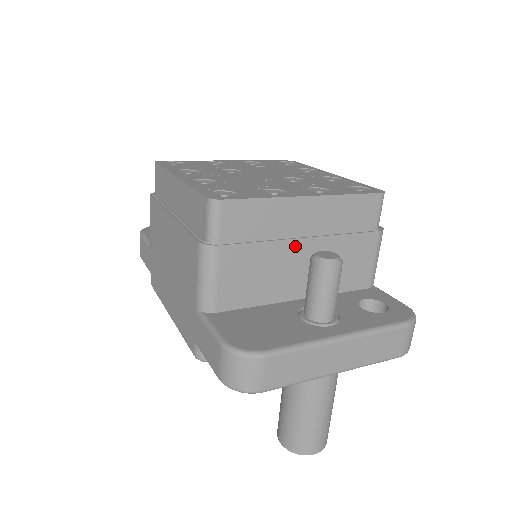
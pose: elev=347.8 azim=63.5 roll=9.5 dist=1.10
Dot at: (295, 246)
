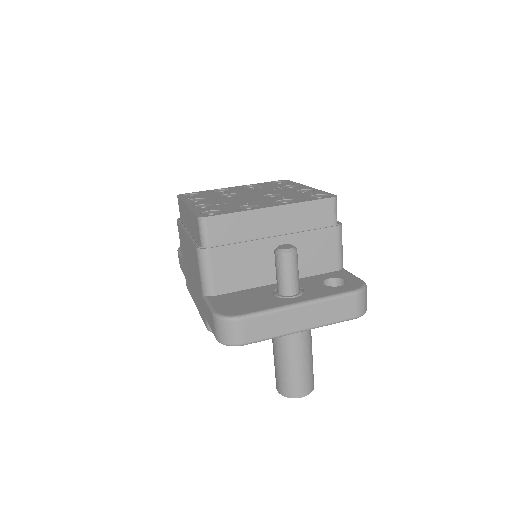
Dot at: (267, 244)
